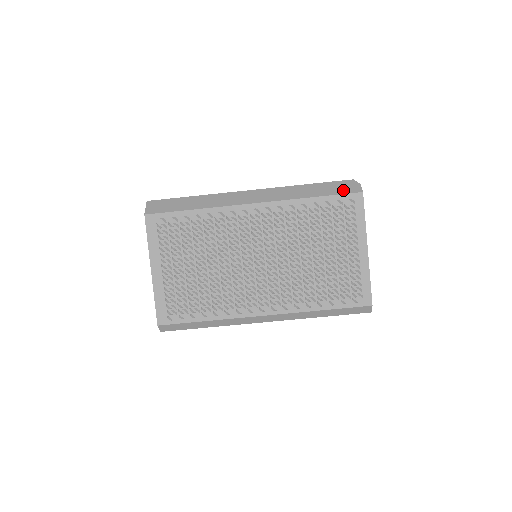
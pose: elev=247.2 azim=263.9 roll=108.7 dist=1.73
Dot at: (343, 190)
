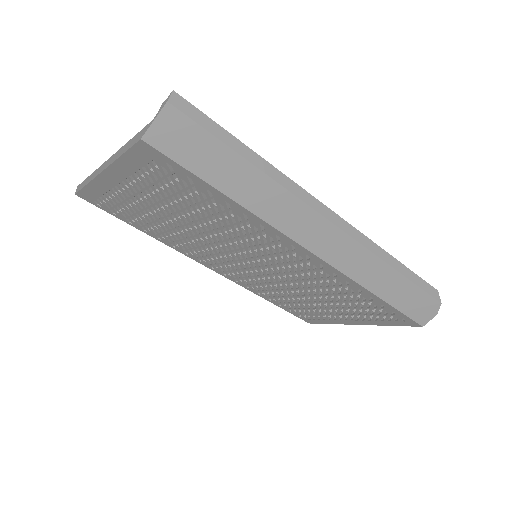
Dot at: (413, 311)
